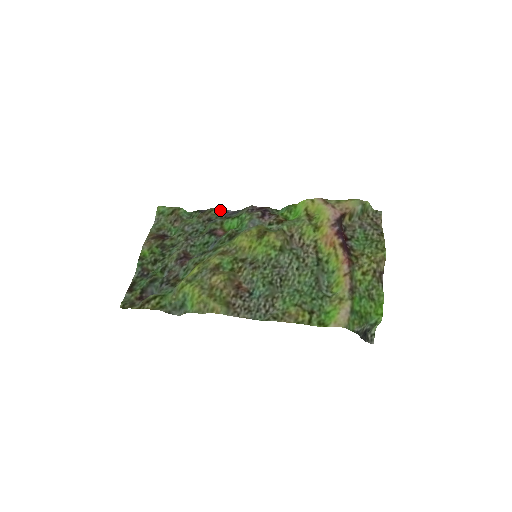
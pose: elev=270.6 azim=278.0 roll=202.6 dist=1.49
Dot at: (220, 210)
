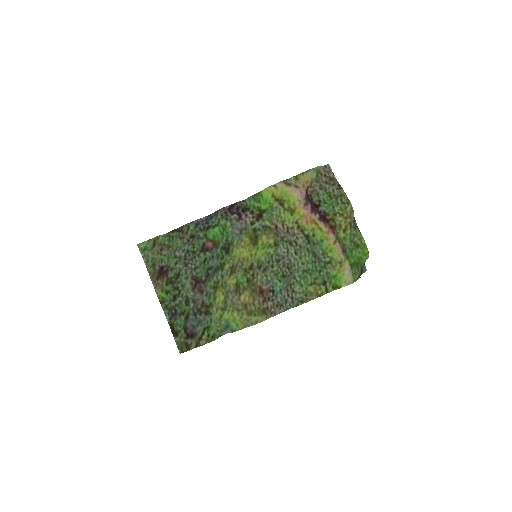
Dot at: (195, 223)
